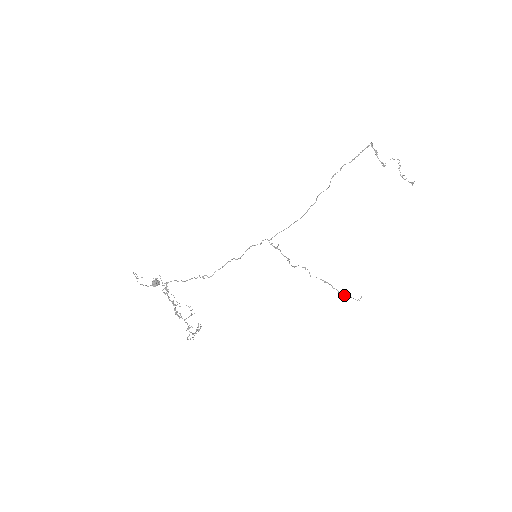
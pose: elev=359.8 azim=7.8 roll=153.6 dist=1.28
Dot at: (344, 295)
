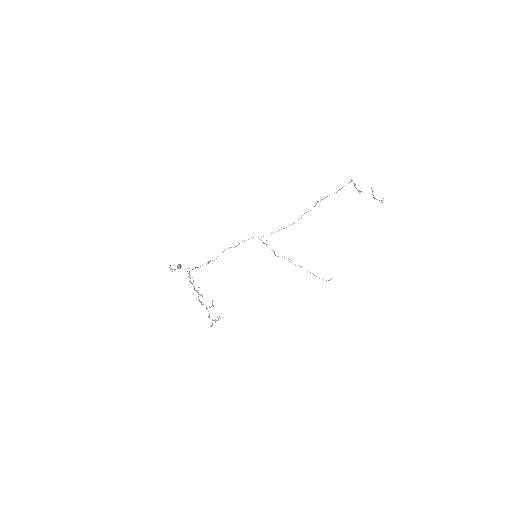
Dot at: (319, 278)
